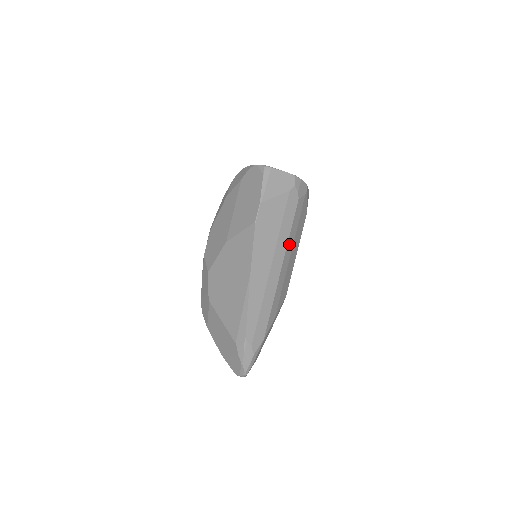
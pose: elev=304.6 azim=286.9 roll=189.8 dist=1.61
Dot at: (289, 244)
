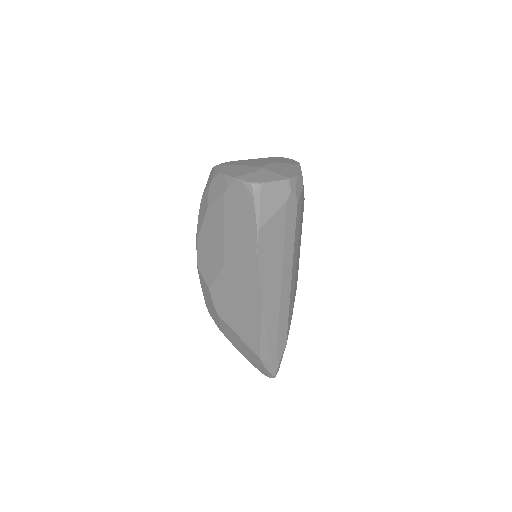
Dot at: (295, 250)
